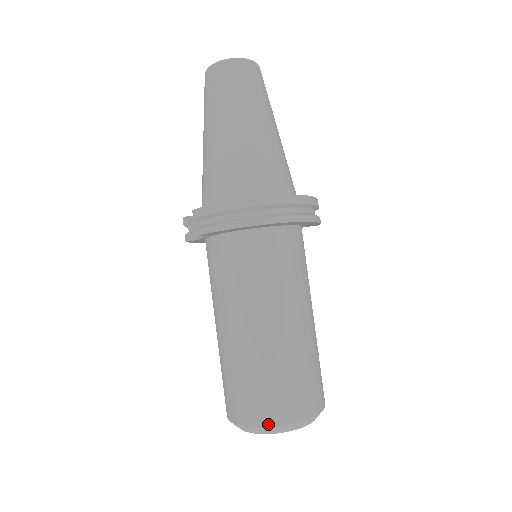
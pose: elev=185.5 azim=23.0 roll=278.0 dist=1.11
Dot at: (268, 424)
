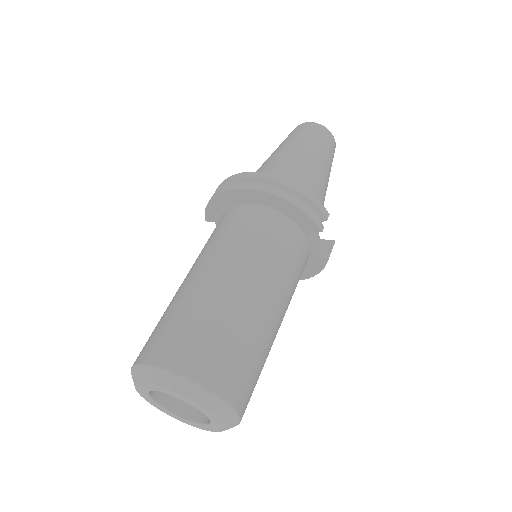
Dot at: (138, 362)
